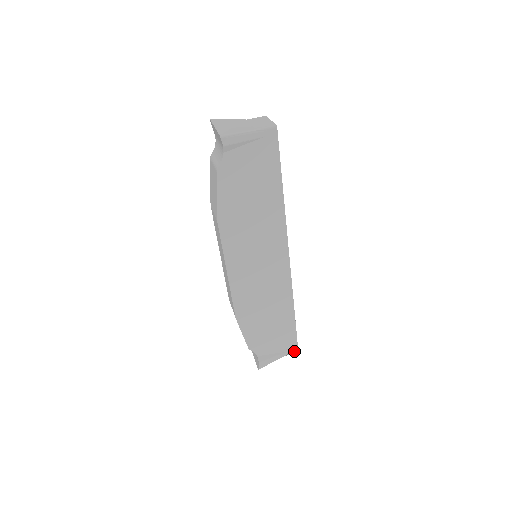
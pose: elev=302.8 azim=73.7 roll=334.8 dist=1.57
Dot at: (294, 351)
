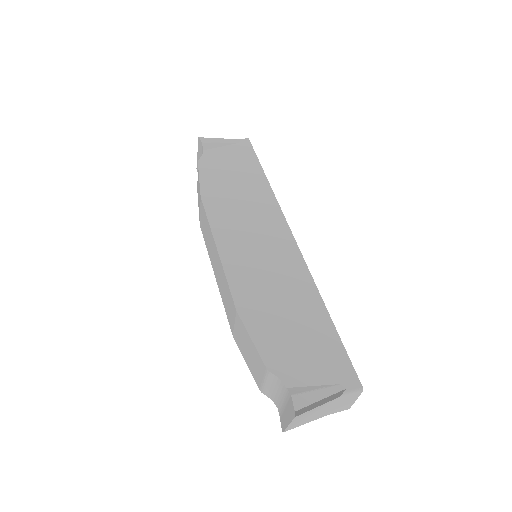
Dot at: (354, 385)
